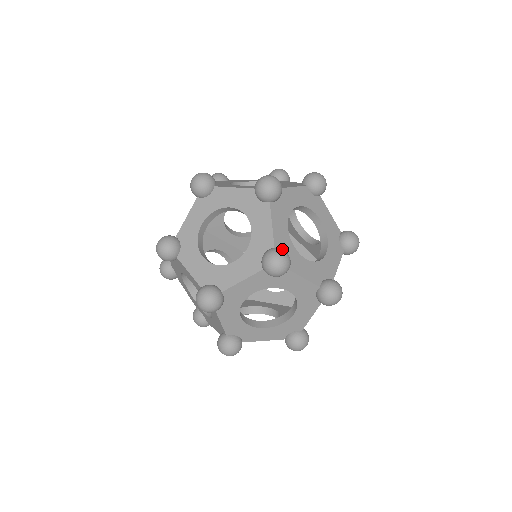
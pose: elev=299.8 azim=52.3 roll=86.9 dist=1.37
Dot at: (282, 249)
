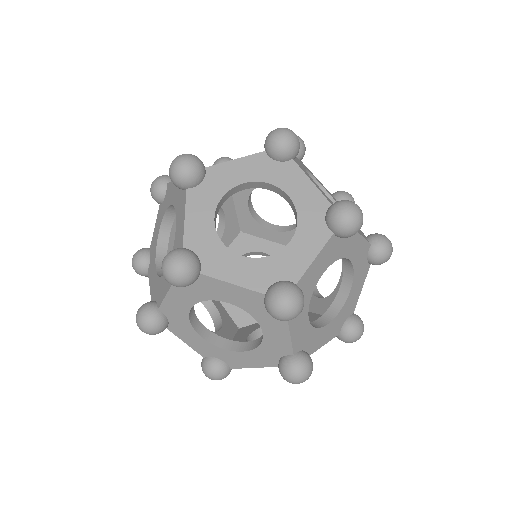
Dot at: (345, 200)
